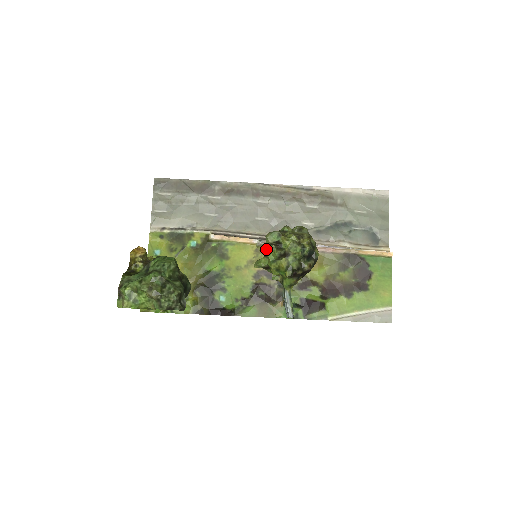
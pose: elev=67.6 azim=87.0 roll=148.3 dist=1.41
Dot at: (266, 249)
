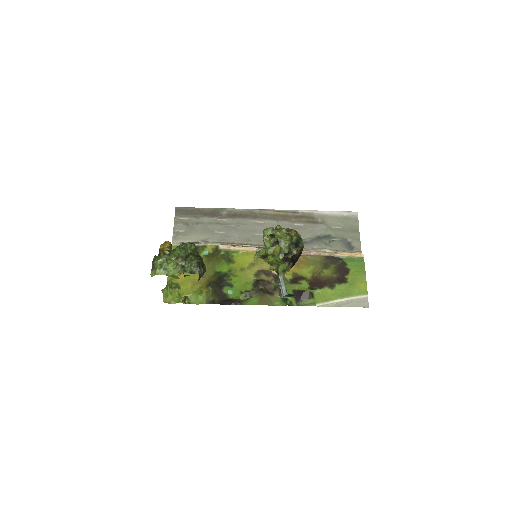
Dot at: (263, 238)
